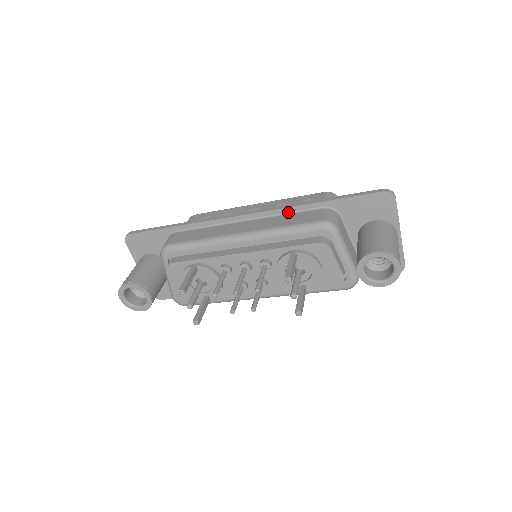
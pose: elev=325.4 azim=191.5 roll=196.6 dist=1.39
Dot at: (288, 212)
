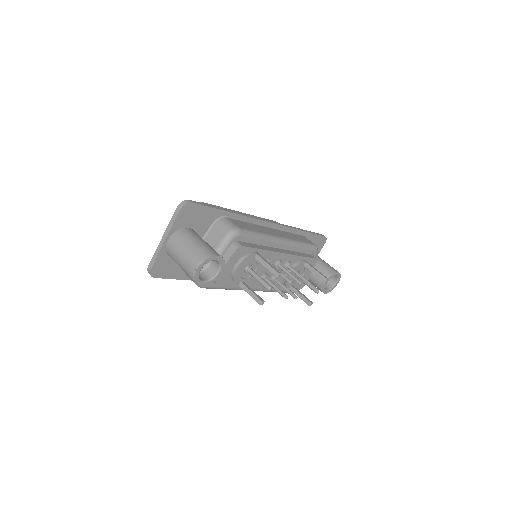
Dot at: (290, 231)
